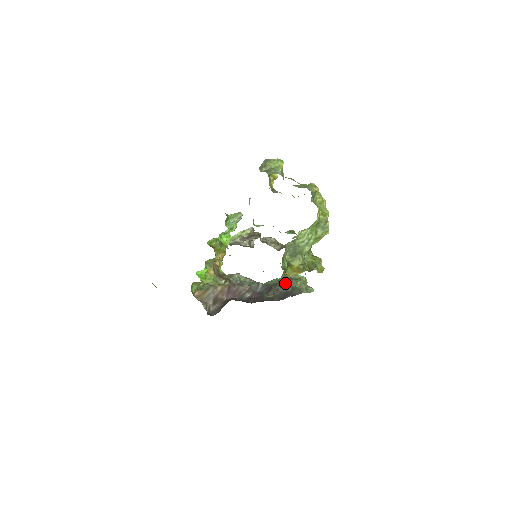
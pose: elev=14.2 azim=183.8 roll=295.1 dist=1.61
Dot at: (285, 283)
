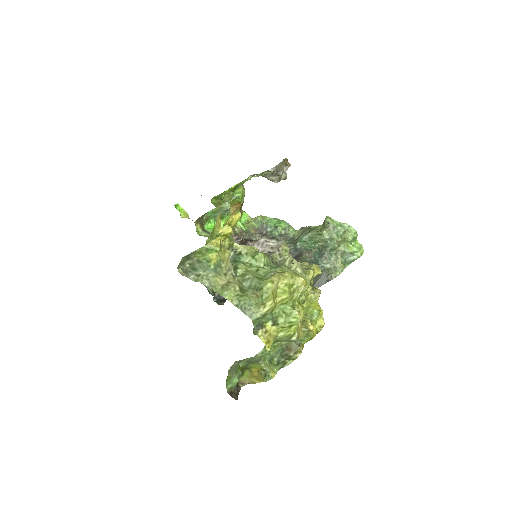
Dot at: (316, 253)
